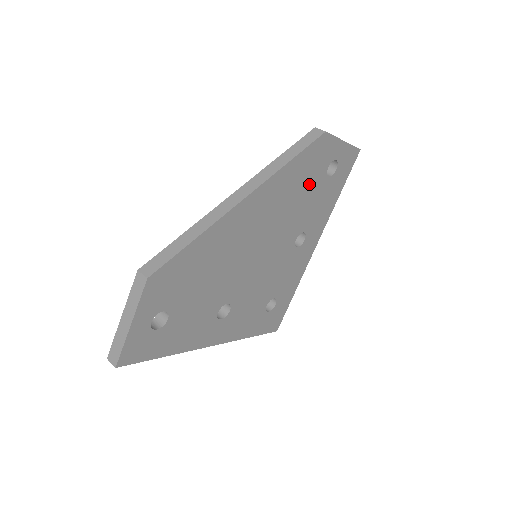
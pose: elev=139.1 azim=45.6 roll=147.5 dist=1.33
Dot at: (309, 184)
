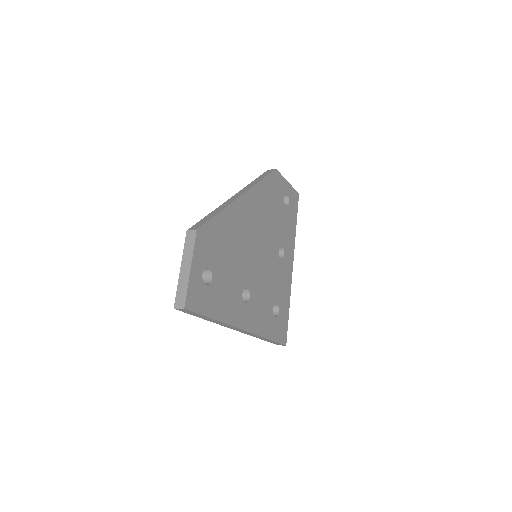
Dot at: (276, 205)
